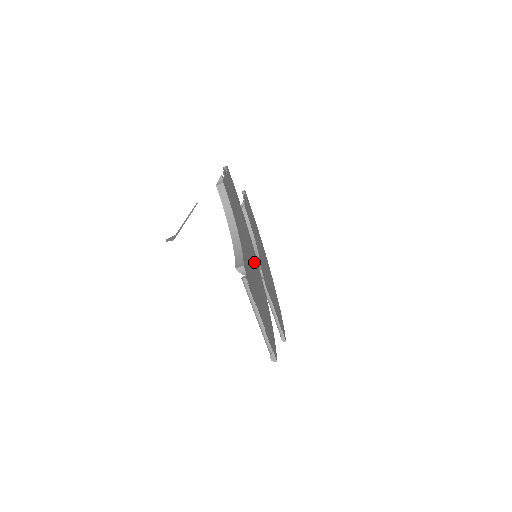
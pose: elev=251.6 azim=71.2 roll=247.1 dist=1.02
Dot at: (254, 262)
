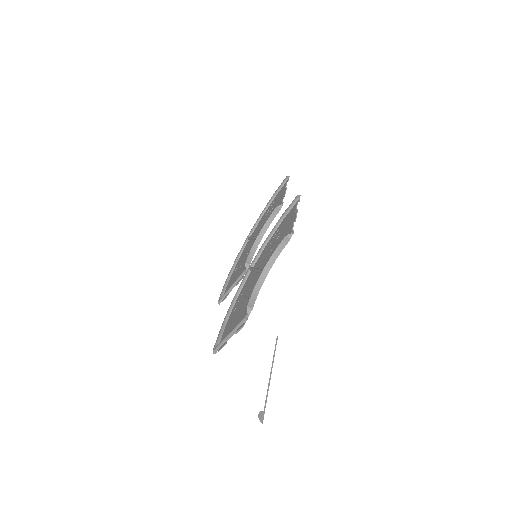
Dot at: (254, 274)
